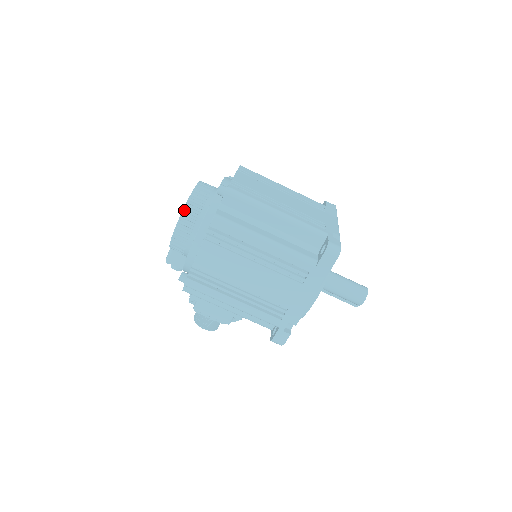
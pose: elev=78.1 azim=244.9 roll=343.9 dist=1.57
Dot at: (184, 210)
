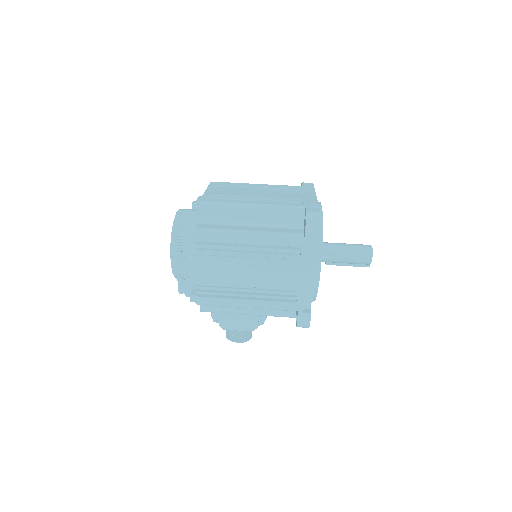
Dot at: (172, 238)
